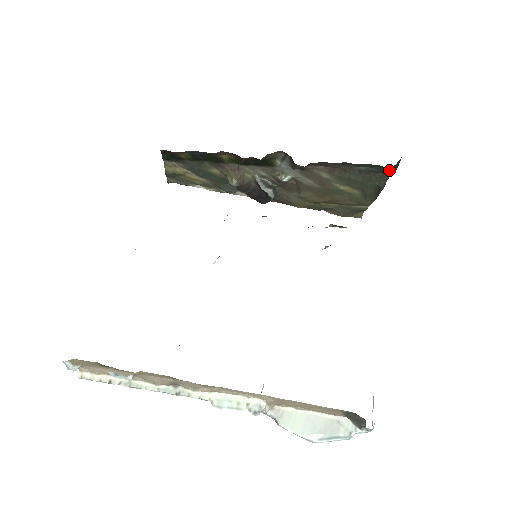
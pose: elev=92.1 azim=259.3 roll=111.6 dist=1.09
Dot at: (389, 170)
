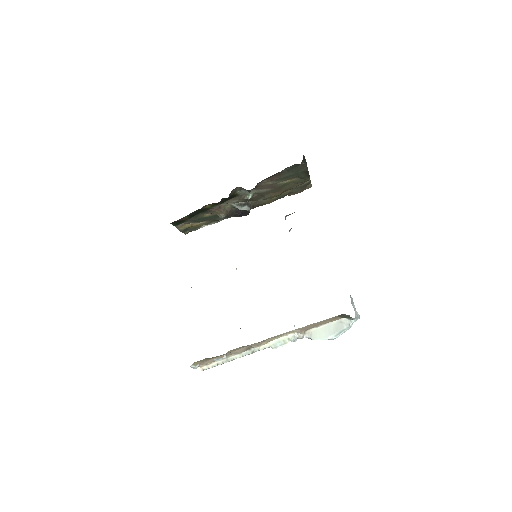
Dot at: occluded
